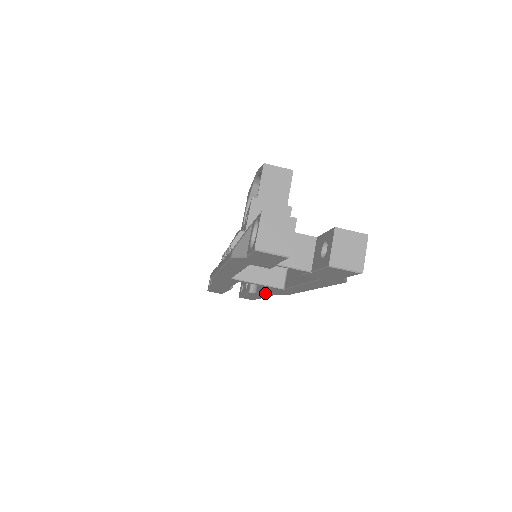
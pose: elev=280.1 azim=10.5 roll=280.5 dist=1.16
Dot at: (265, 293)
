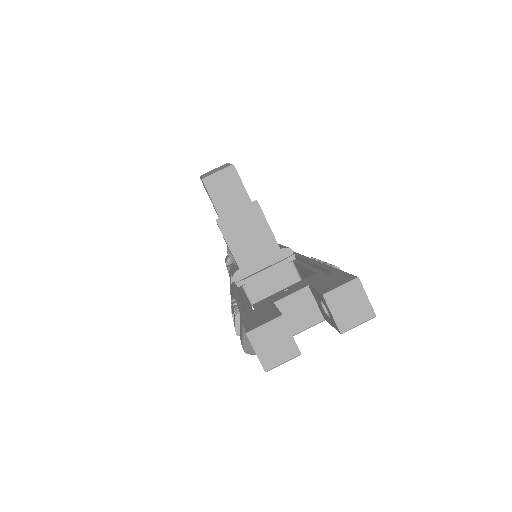
Dot at: occluded
